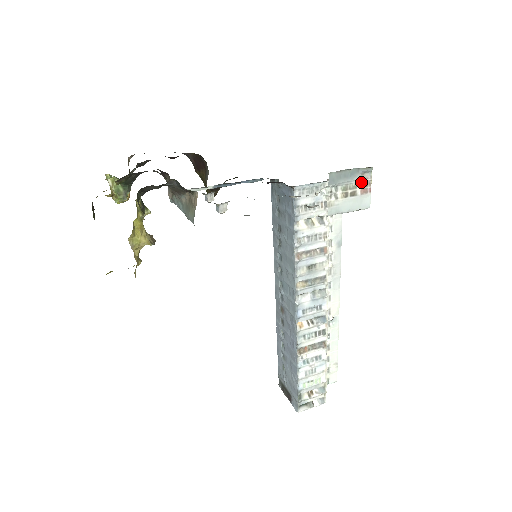
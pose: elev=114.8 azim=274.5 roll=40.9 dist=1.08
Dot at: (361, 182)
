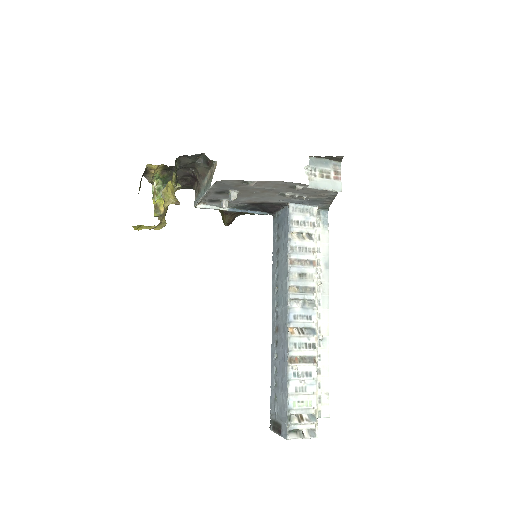
Dot at: (333, 171)
